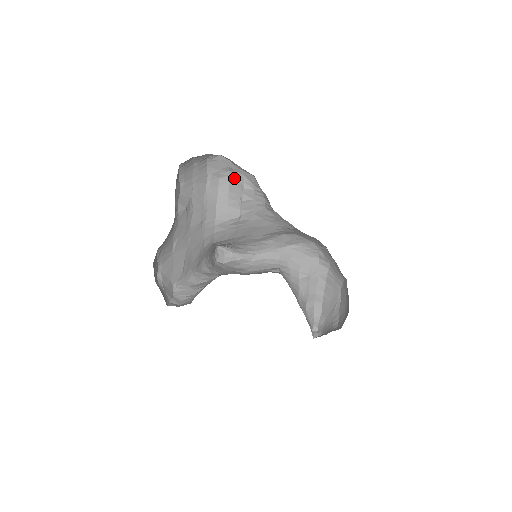
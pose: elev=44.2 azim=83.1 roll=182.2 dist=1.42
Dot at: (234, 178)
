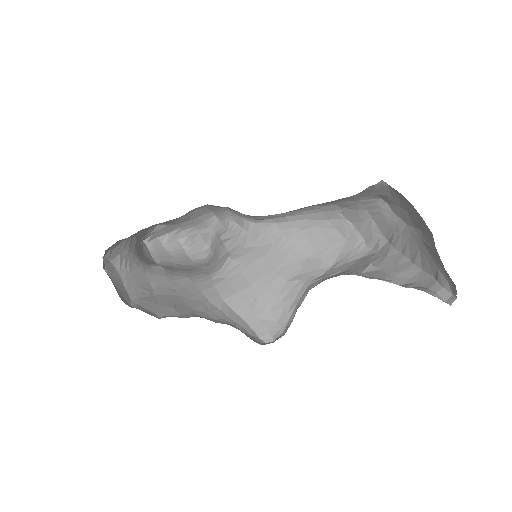
Dot at: (214, 245)
